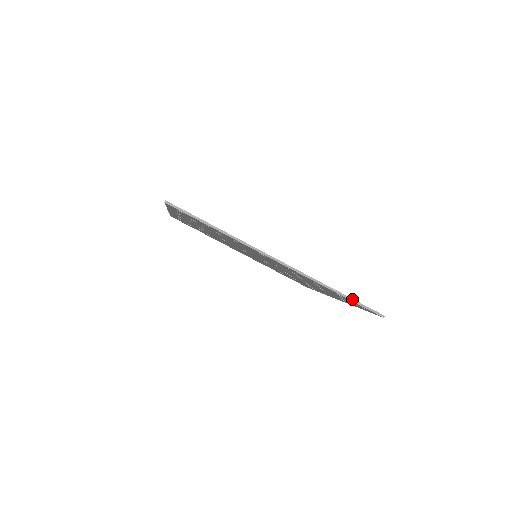
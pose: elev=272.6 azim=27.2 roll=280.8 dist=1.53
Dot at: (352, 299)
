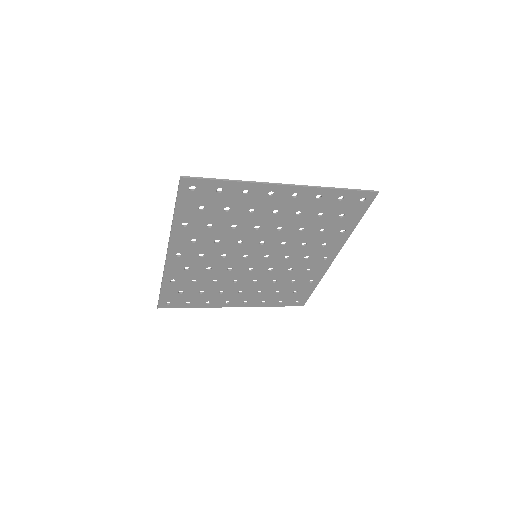
Dot at: (350, 189)
